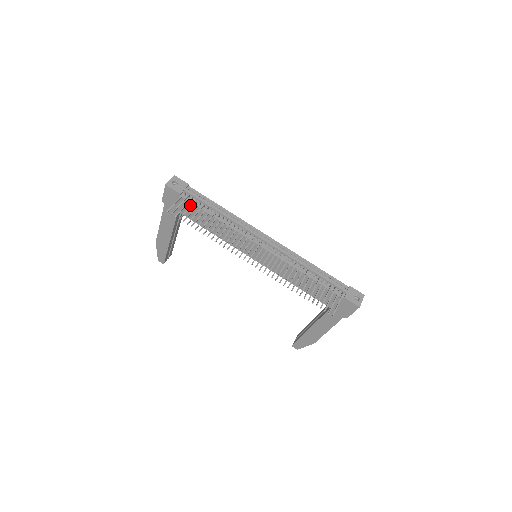
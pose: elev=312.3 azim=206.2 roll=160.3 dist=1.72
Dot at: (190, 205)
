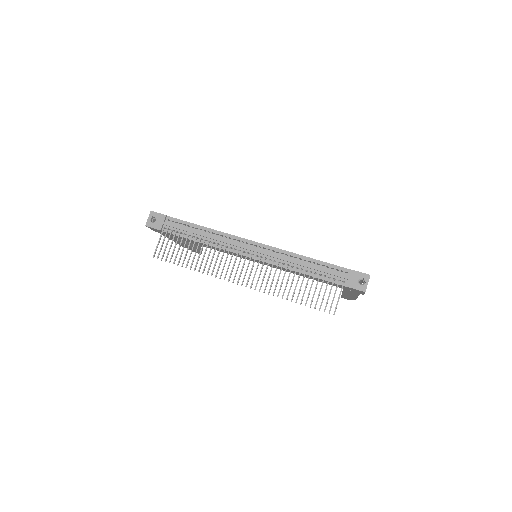
Dot at: (175, 235)
